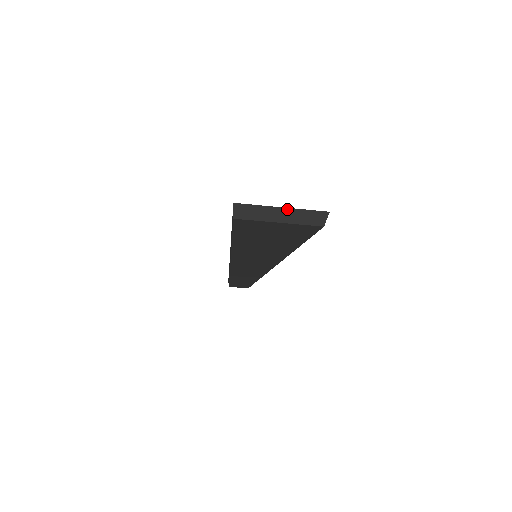
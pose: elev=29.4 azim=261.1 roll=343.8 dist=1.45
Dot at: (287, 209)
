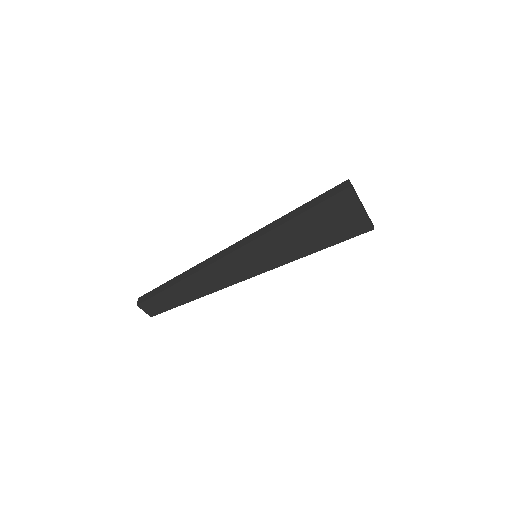
Dot at: (363, 206)
